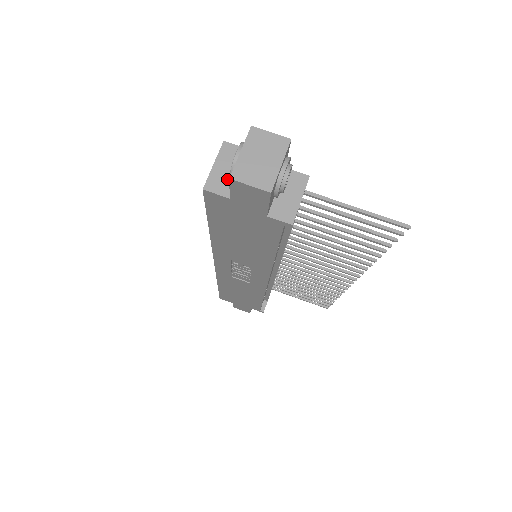
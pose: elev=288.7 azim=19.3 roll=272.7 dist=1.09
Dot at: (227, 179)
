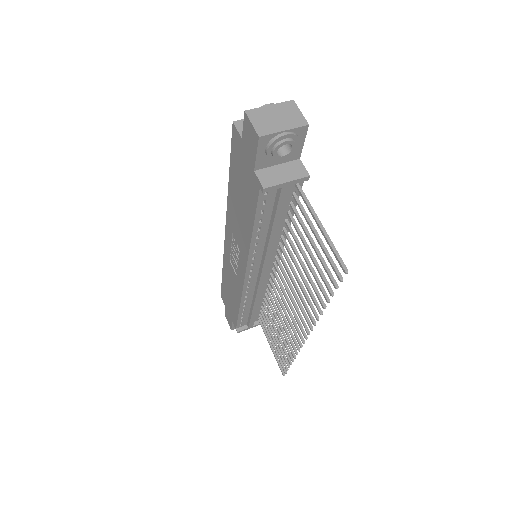
Dot at: occluded
